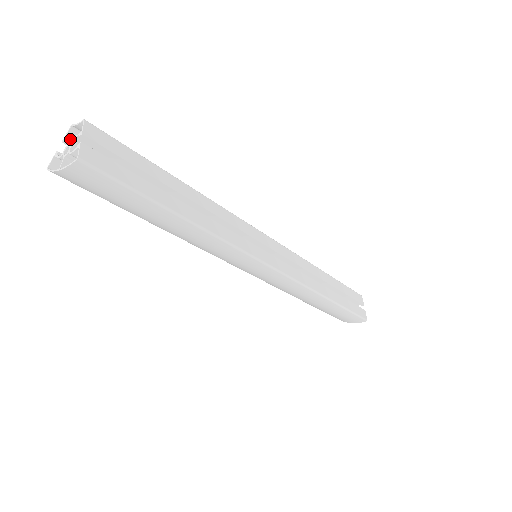
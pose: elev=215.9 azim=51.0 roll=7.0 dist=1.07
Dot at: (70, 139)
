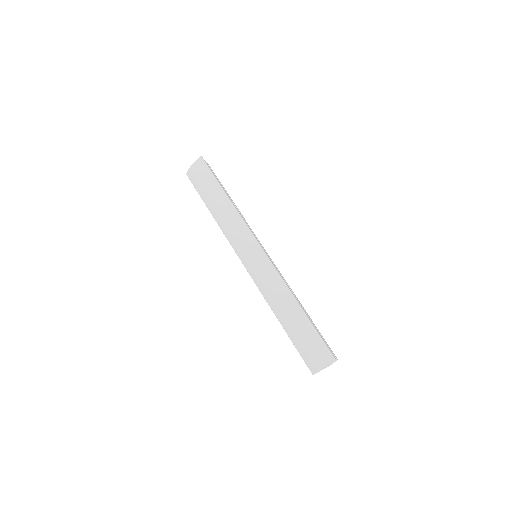
Dot at: occluded
